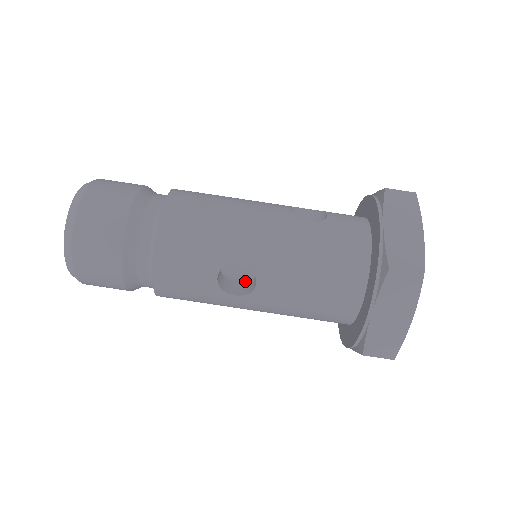
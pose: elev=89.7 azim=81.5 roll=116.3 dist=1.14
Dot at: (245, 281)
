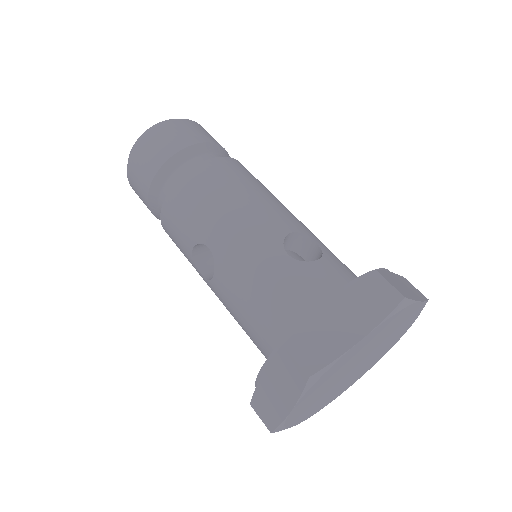
Dot at: occluded
